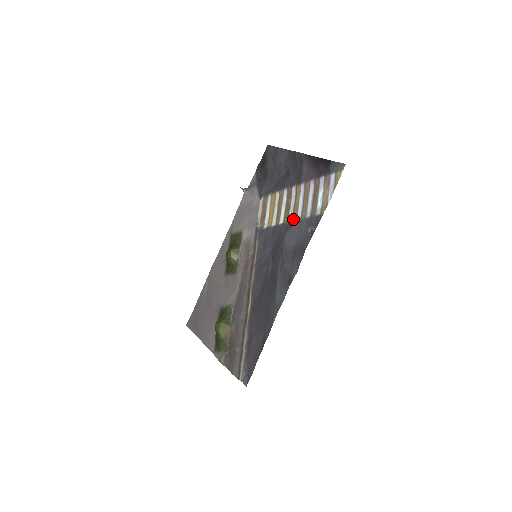
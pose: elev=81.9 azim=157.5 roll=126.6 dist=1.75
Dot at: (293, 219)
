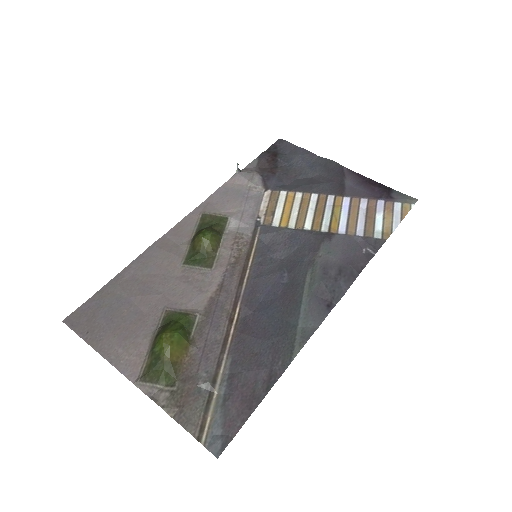
Dot at: (332, 230)
